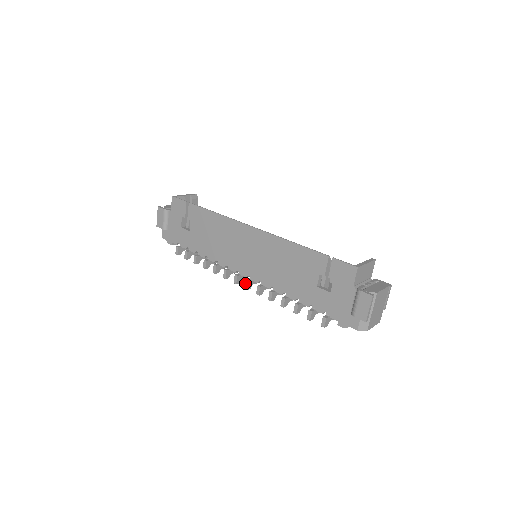
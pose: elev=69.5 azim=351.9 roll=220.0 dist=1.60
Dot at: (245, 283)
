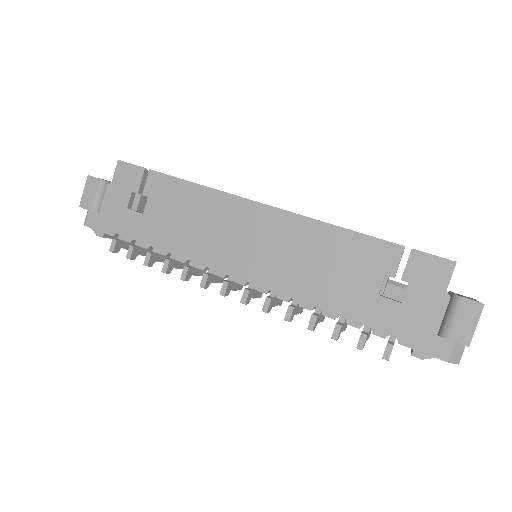
Dot at: occluded
